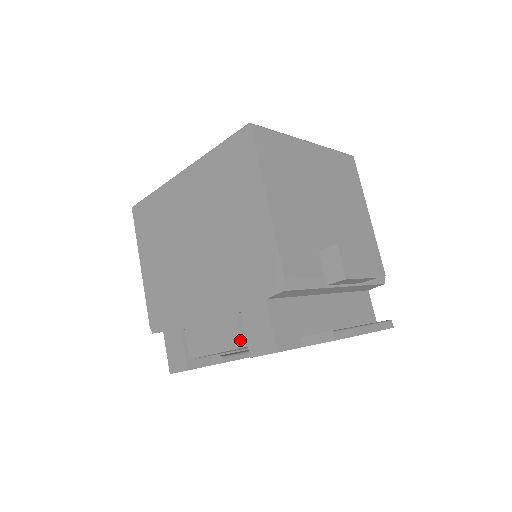
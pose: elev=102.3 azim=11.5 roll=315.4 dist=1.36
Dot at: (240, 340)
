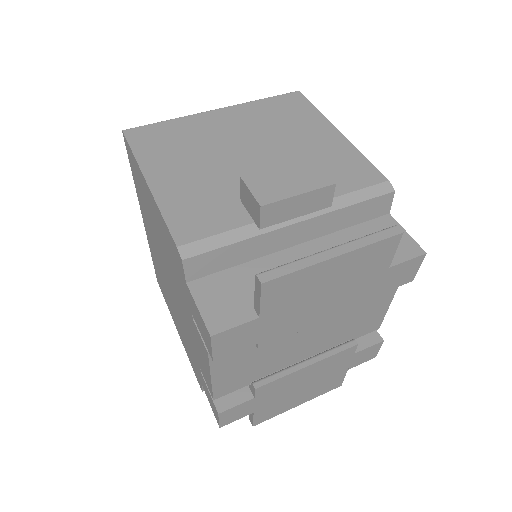
Dot at: (204, 347)
